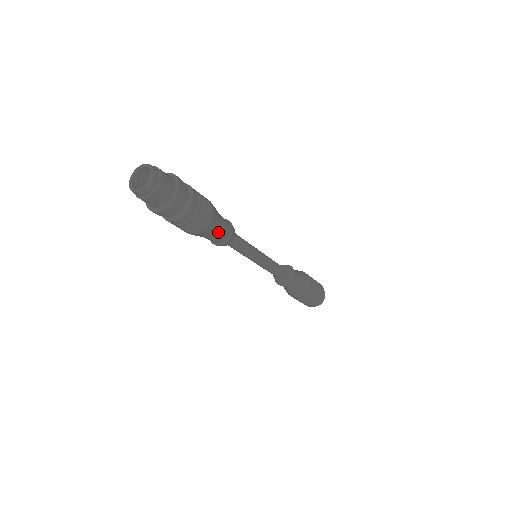
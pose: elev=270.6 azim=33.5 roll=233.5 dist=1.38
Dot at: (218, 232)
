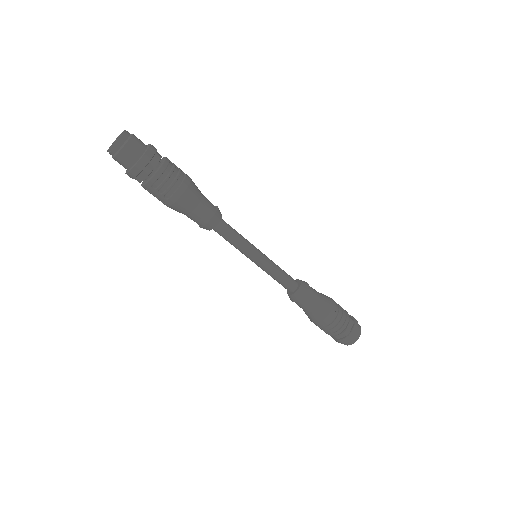
Dot at: (199, 205)
